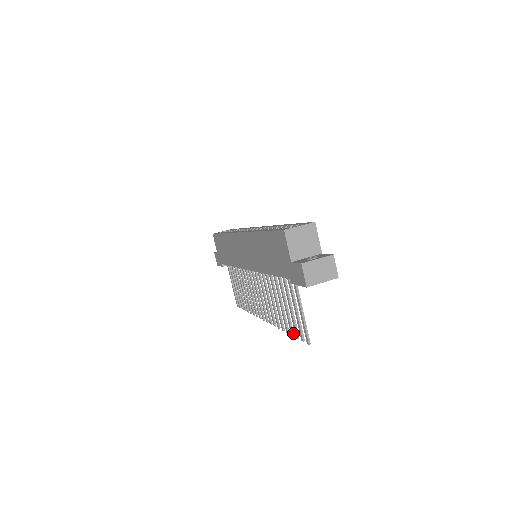
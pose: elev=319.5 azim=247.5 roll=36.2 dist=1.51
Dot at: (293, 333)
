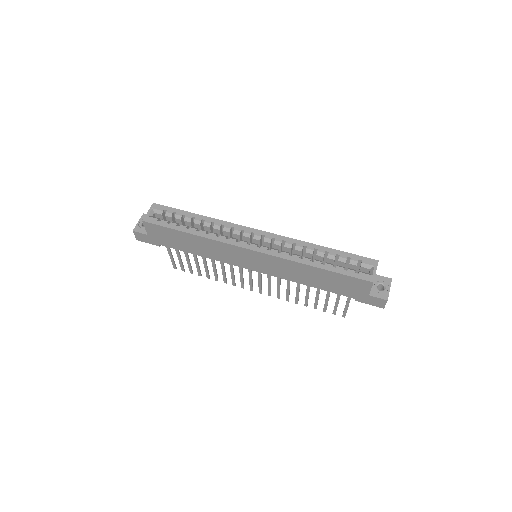
Dot at: occluded
